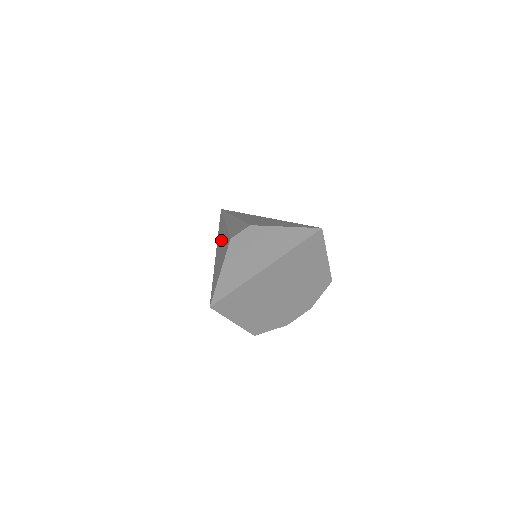
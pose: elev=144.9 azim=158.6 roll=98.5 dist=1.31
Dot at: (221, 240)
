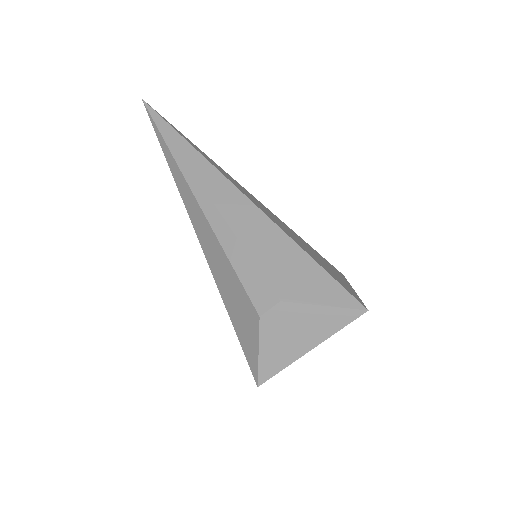
Dot at: (213, 253)
